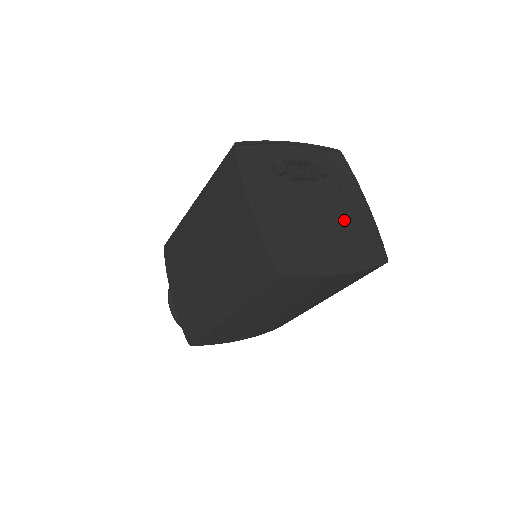
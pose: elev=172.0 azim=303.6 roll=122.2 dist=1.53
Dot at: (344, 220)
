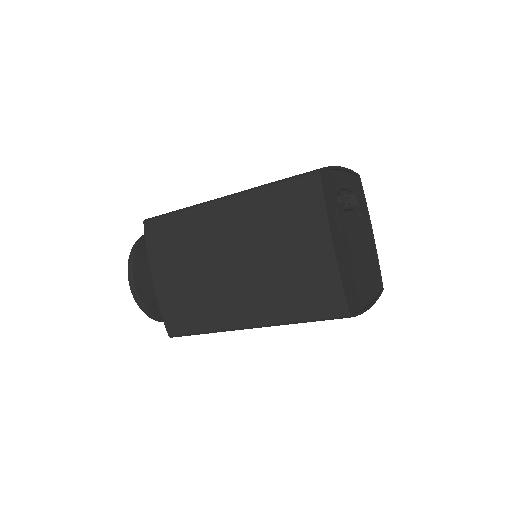
Dot at: (367, 251)
